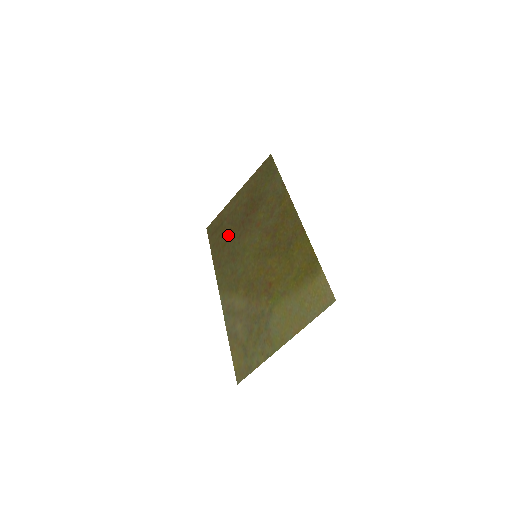
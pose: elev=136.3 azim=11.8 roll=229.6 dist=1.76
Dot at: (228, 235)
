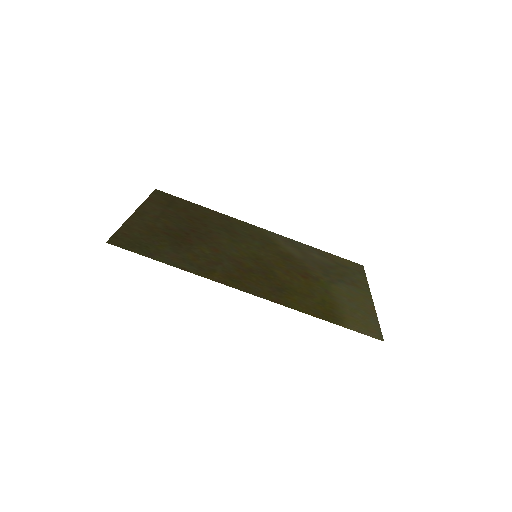
Dot at: (194, 219)
